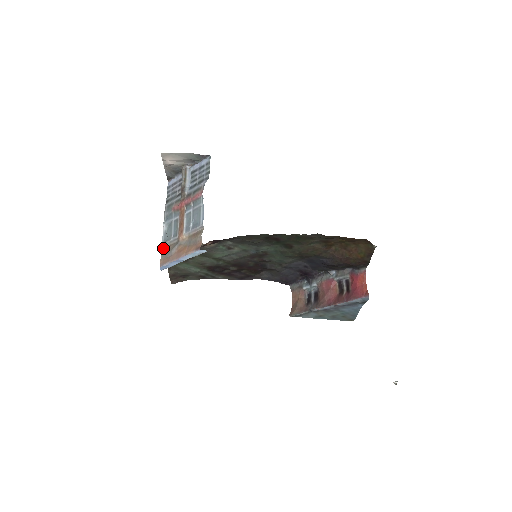
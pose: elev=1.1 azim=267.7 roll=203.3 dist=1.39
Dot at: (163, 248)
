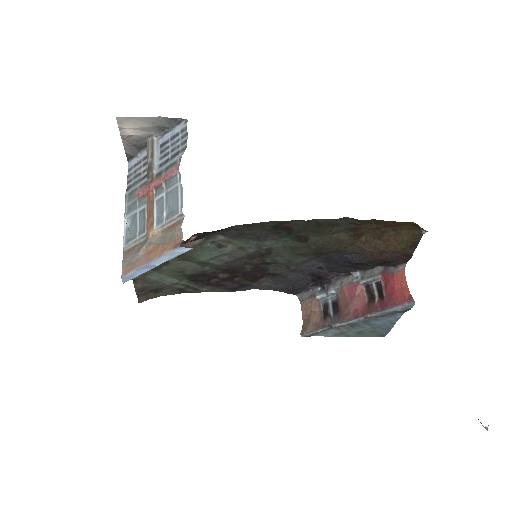
Dot at: (125, 251)
